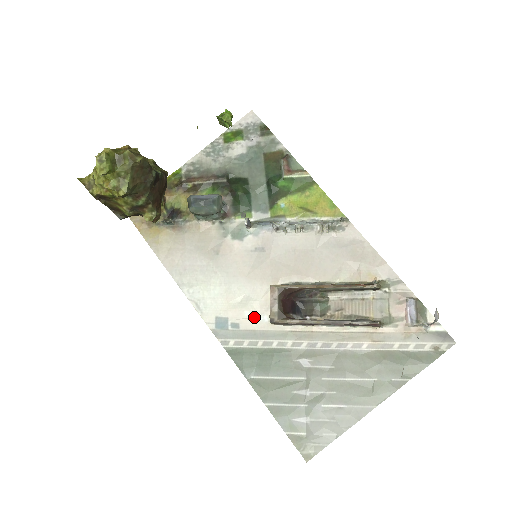
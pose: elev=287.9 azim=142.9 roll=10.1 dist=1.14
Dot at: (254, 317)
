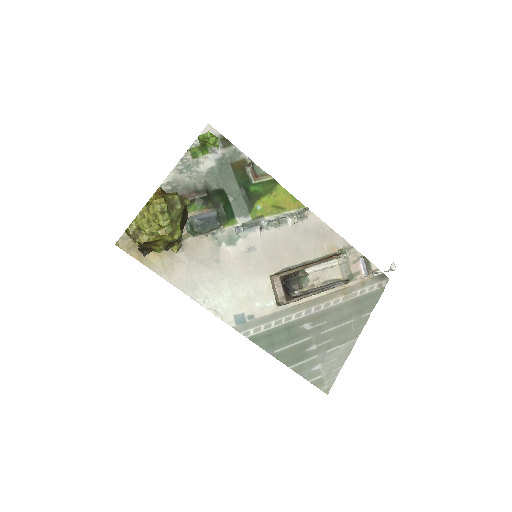
Dot at: (263, 305)
